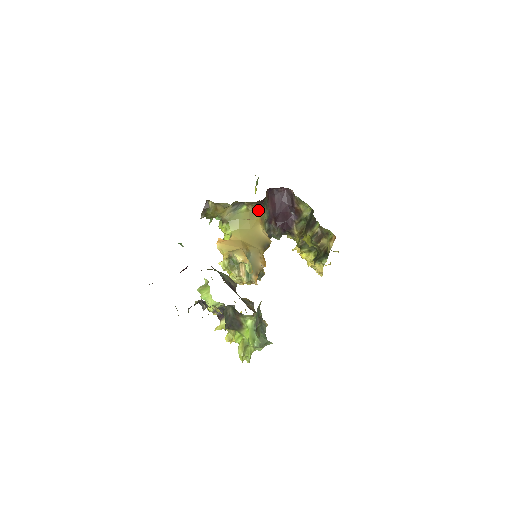
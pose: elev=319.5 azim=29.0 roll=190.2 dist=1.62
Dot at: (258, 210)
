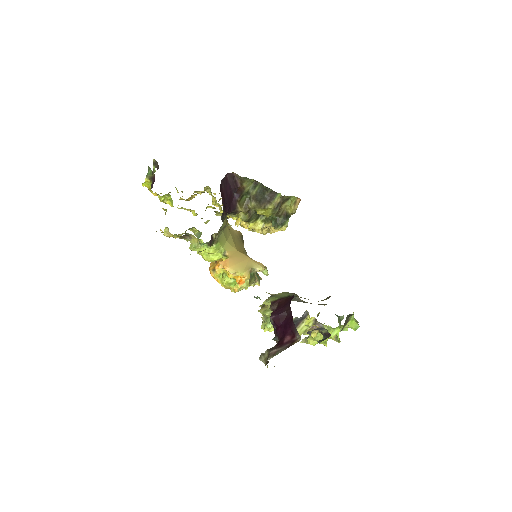
Dot at: occluded
